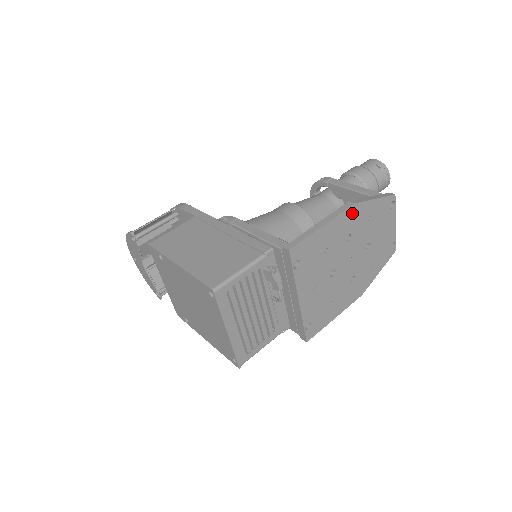
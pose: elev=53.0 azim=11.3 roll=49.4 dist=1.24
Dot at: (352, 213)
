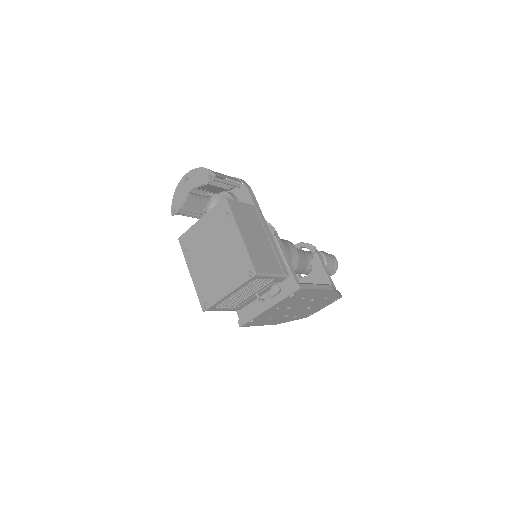
Dot at: (328, 292)
